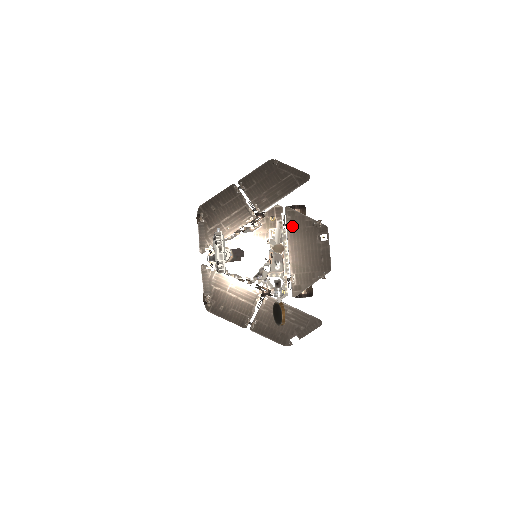
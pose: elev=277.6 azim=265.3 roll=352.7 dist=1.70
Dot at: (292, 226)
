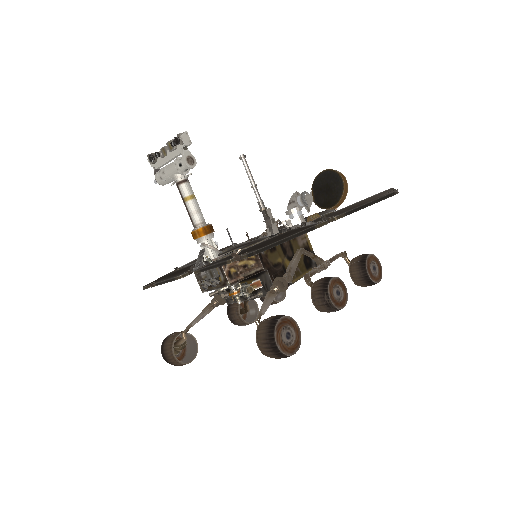
Dot at: occluded
